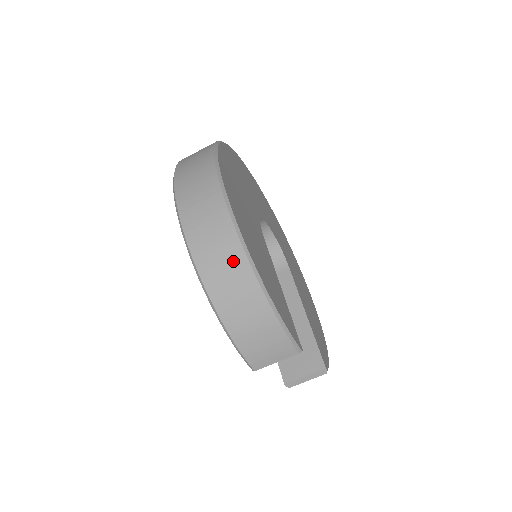
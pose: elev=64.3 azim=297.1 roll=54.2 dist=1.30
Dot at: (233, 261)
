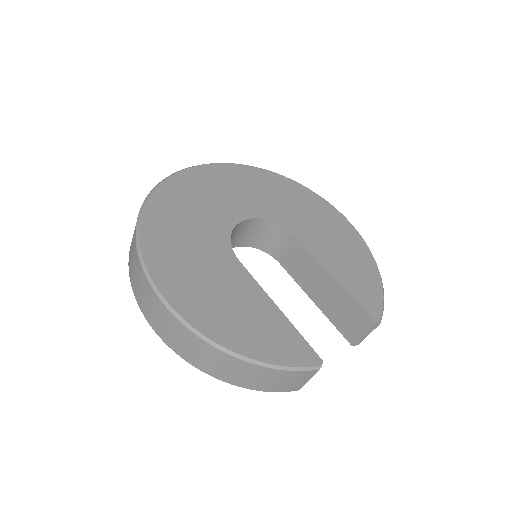
Dot at: (207, 352)
